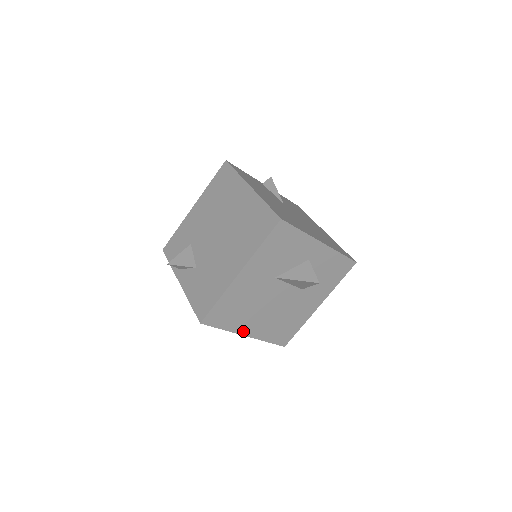
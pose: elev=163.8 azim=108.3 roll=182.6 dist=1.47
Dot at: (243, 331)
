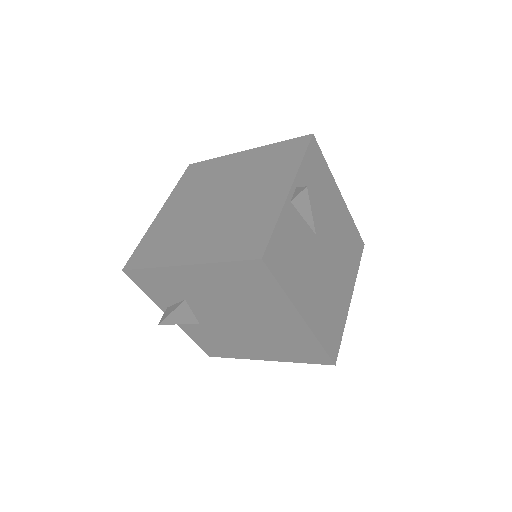
Dot at: occluded
